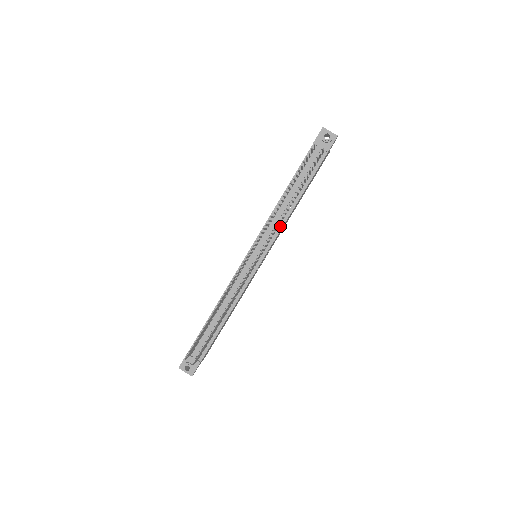
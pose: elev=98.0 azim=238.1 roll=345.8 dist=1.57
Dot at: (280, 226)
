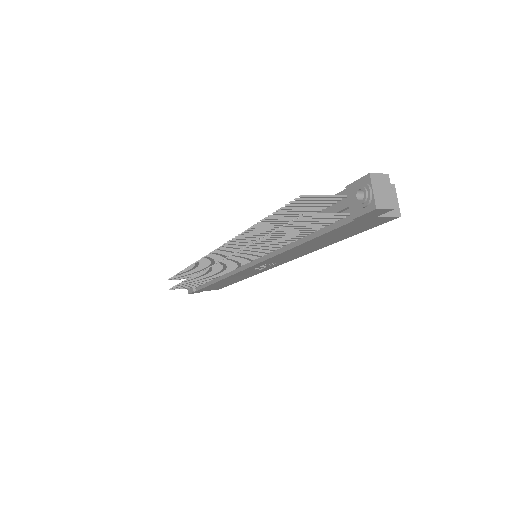
Dot at: (273, 252)
